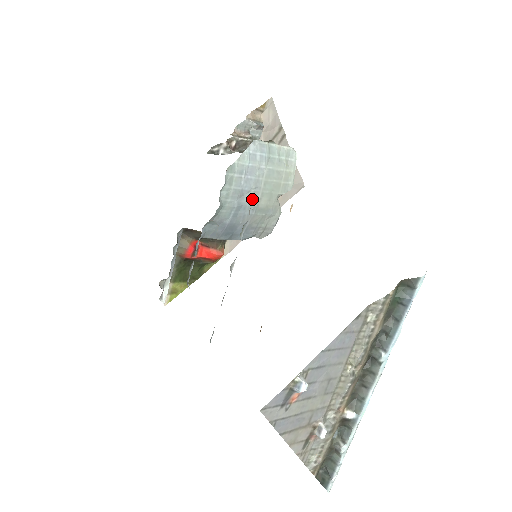
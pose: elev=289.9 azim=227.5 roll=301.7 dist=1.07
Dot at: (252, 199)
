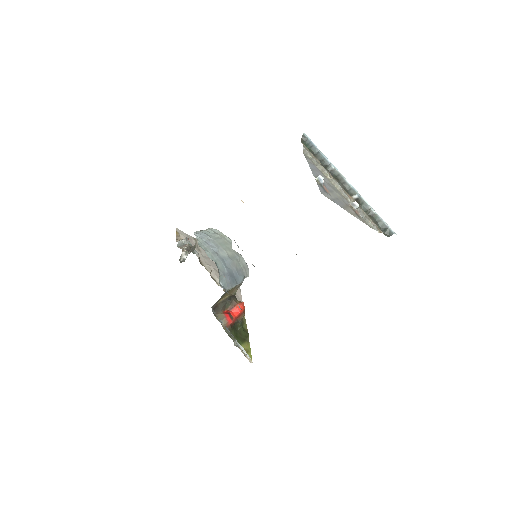
Dot at: (223, 254)
